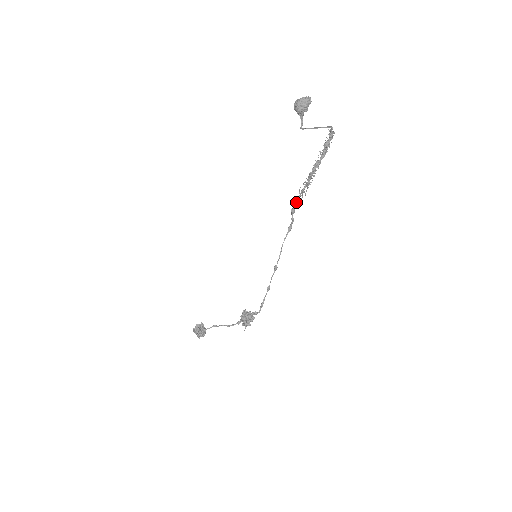
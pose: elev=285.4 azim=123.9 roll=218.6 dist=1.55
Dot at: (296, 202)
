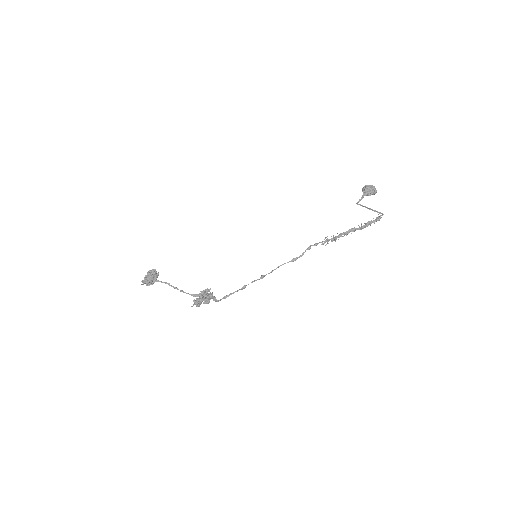
Dot at: (317, 244)
